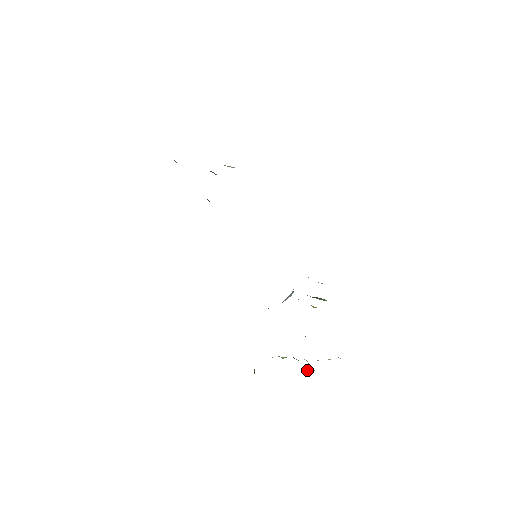
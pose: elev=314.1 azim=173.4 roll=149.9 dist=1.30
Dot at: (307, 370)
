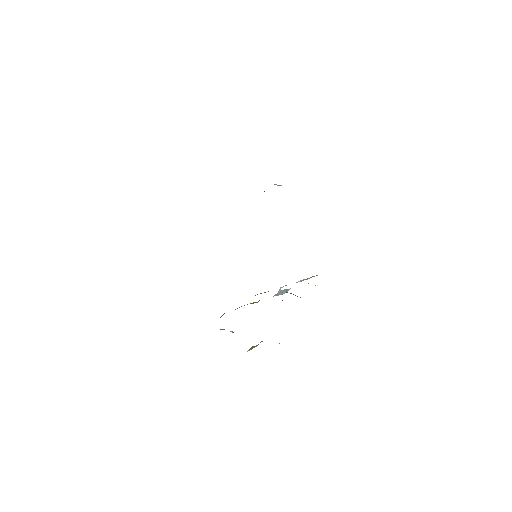
Dot at: occluded
